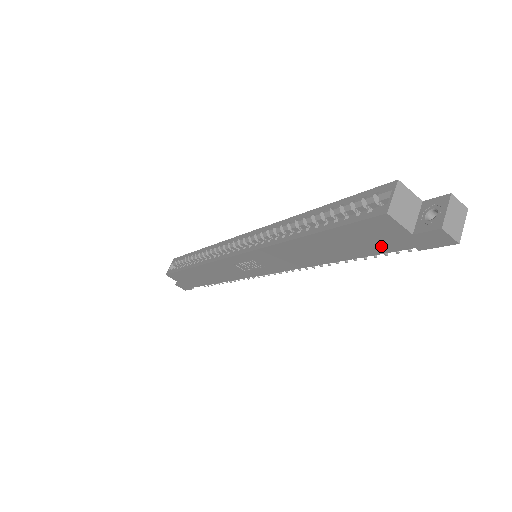
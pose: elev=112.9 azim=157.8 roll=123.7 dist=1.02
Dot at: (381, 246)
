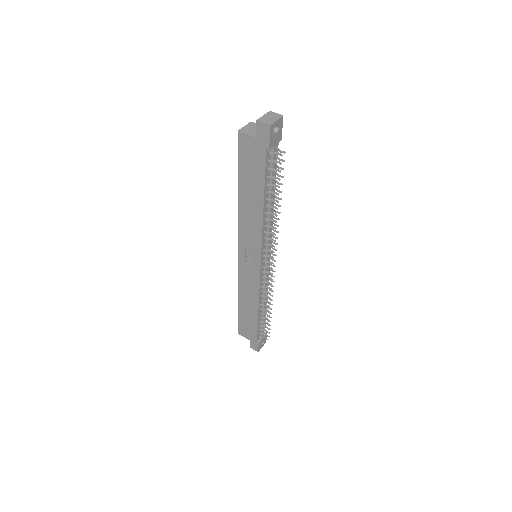
Dot at: (259, 163)
